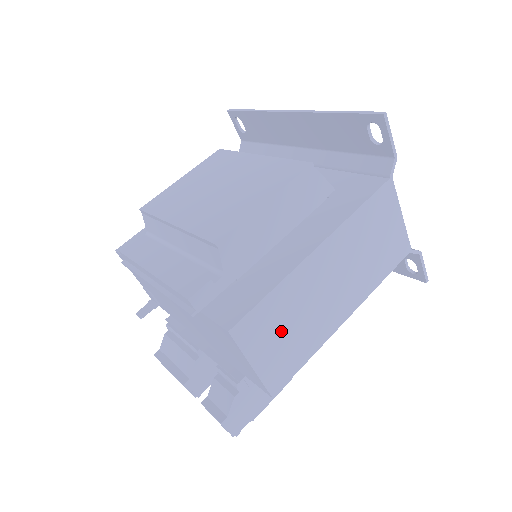
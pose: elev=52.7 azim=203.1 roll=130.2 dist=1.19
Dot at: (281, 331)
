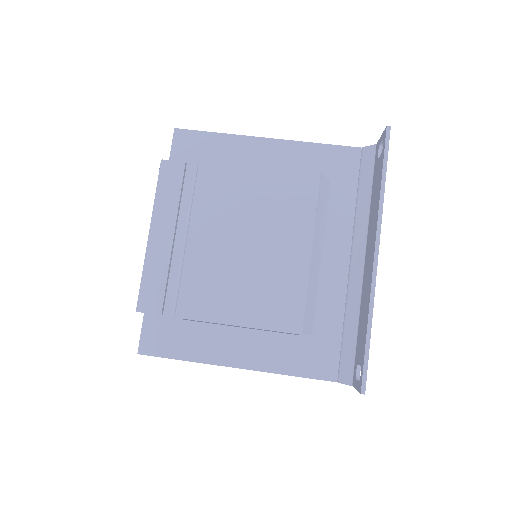
Dot at: occluded
